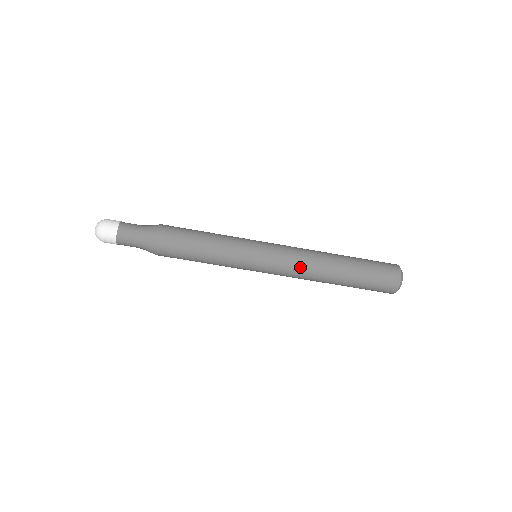
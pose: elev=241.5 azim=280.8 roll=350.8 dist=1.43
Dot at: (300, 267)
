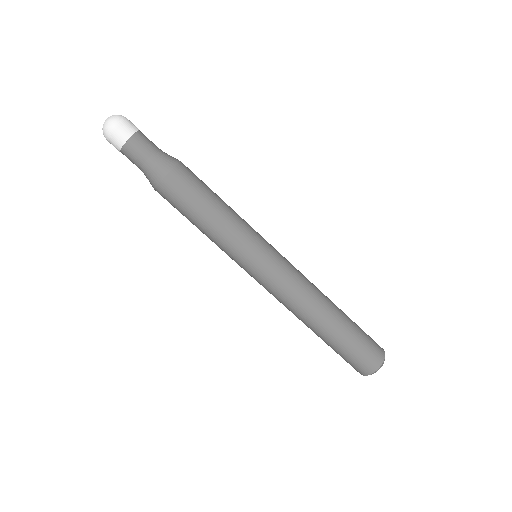
Dot at: (305, 280)
